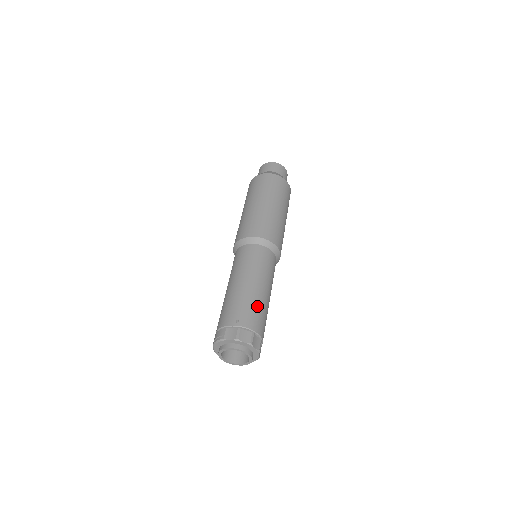
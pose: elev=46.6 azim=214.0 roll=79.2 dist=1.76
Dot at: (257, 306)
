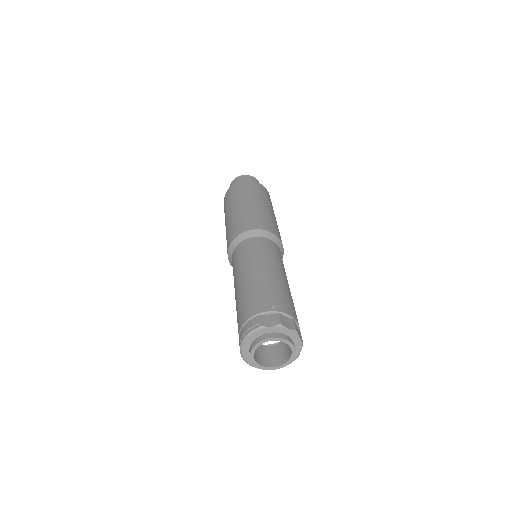
Dot at: (287, 294)
